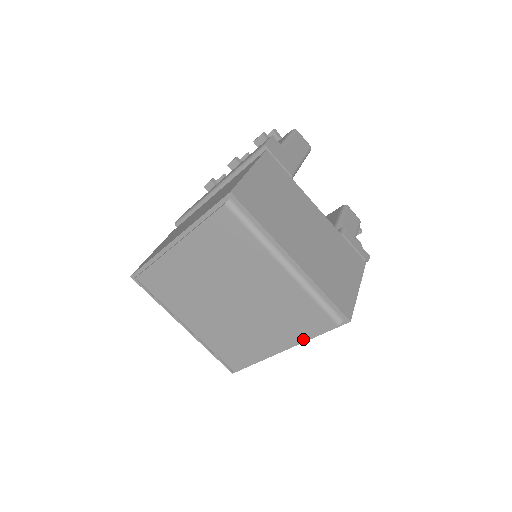
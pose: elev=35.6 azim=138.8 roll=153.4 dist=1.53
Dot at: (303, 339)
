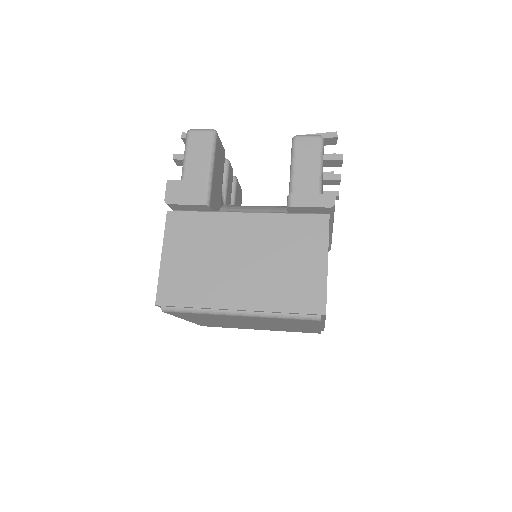
Dot at: (319, 325)
